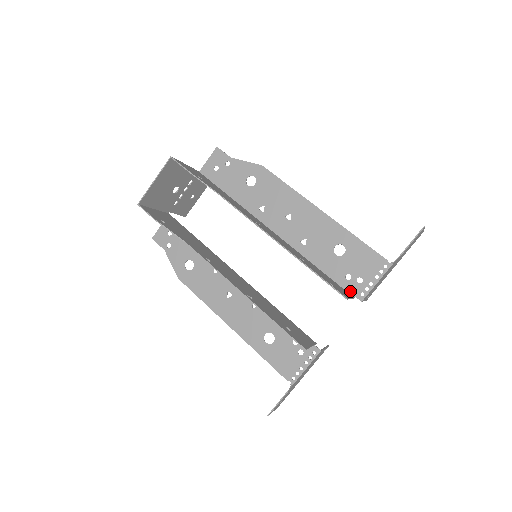
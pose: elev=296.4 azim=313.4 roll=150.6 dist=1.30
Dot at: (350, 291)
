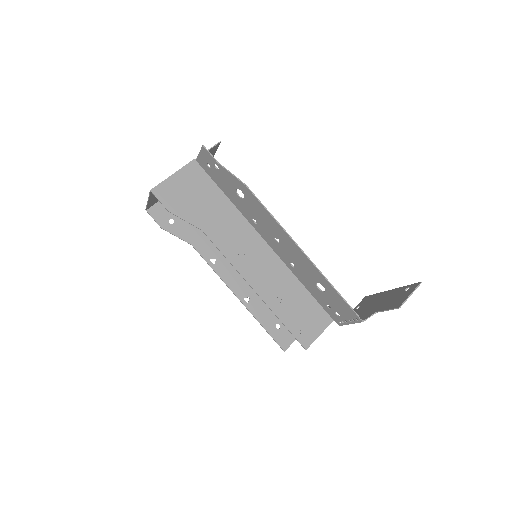
Dot at: (330, 315)
